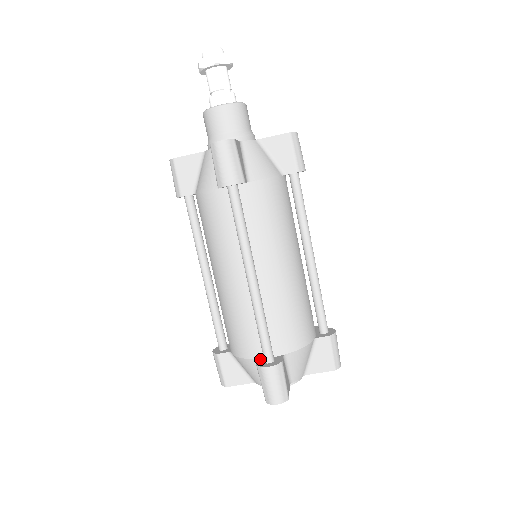
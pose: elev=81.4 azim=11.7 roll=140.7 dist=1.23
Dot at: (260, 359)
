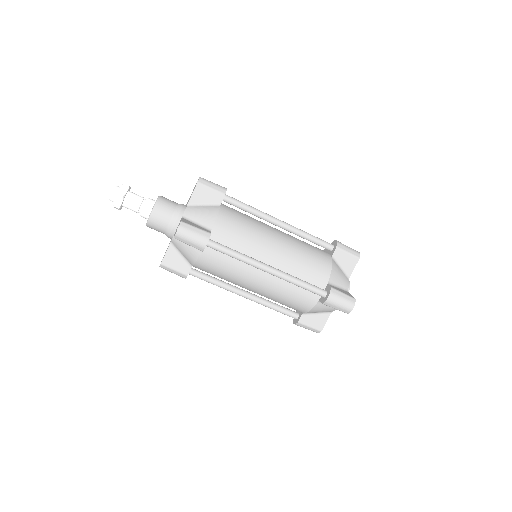
Dot at: (320, 299)
